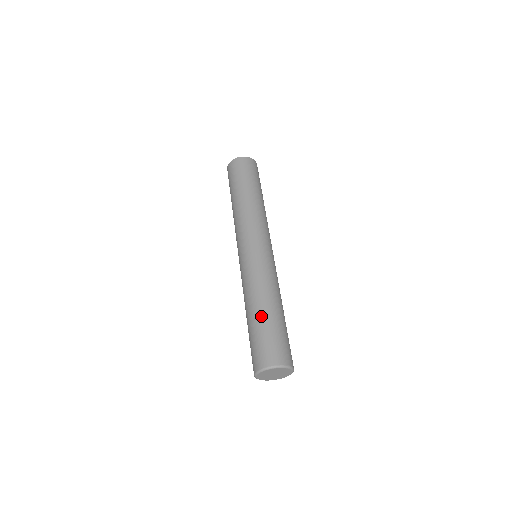
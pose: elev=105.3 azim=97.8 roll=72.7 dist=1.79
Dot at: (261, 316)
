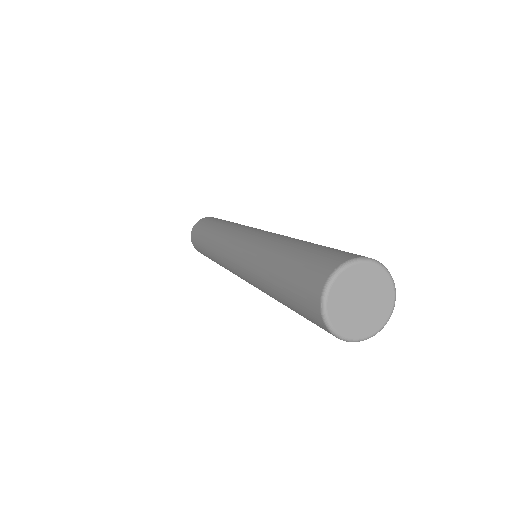
Dot at: (282, 256)
